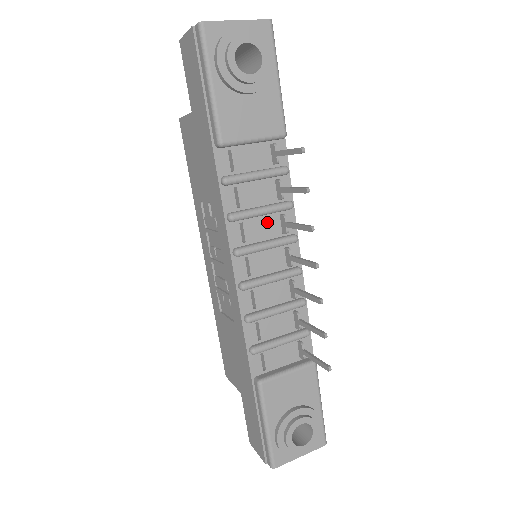
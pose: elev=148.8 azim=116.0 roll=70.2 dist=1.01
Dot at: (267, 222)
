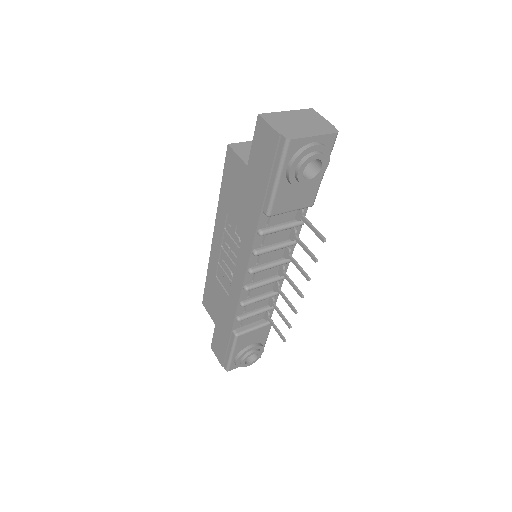
Dot at: (276, 251)
